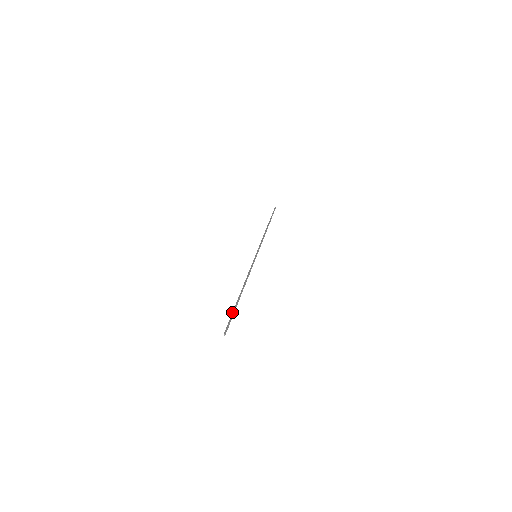
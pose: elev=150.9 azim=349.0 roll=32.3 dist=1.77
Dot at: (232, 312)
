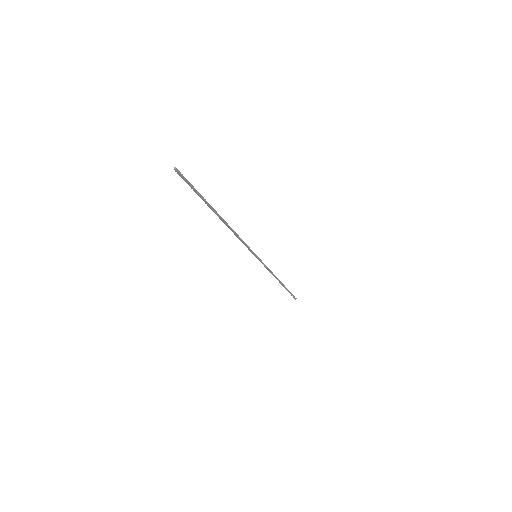
Dot at: occluded
